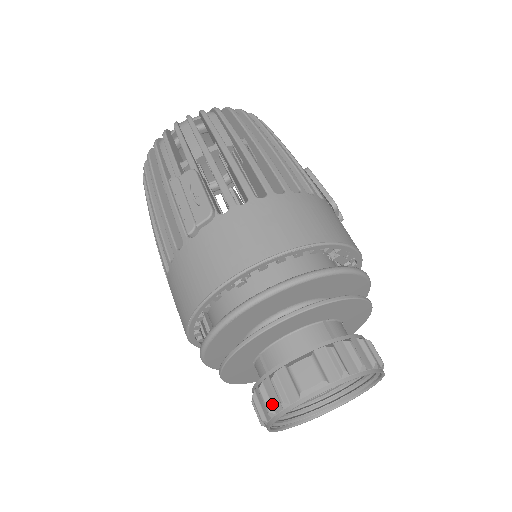
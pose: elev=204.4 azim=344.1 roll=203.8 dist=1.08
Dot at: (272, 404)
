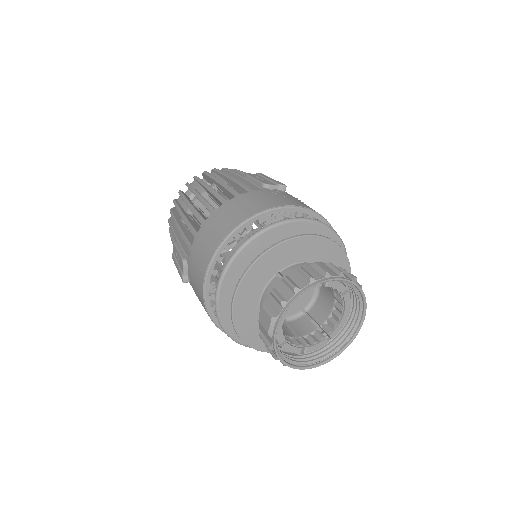
Dot at: (273, 352)
